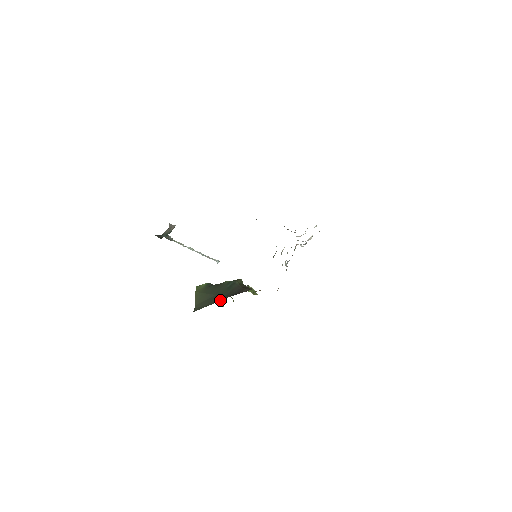
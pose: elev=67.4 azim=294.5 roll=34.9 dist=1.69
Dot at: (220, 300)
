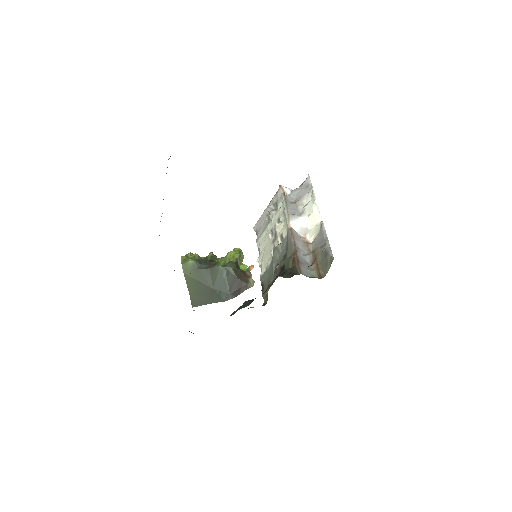
Dot at: occluded
